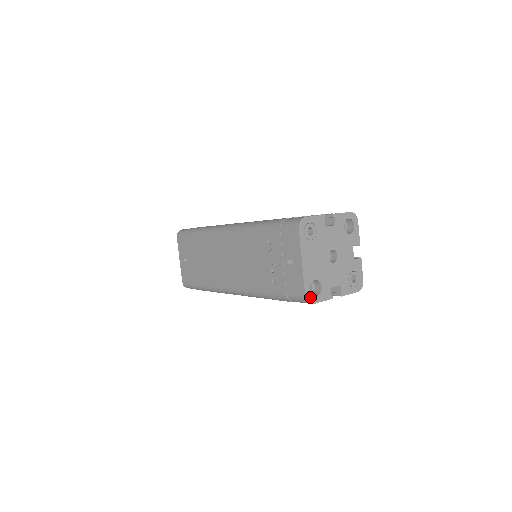
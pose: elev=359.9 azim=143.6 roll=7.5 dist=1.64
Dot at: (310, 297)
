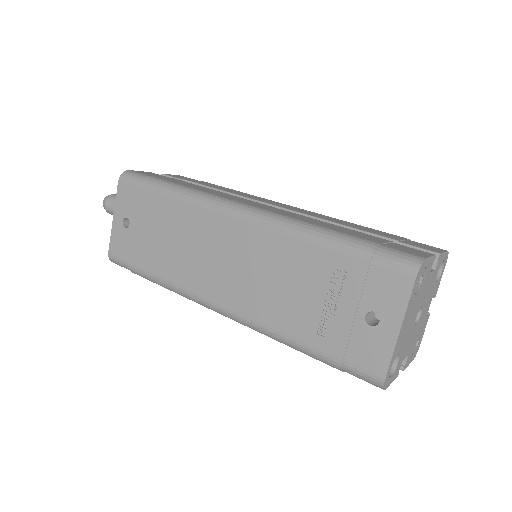
Dot at: (387, 380)
